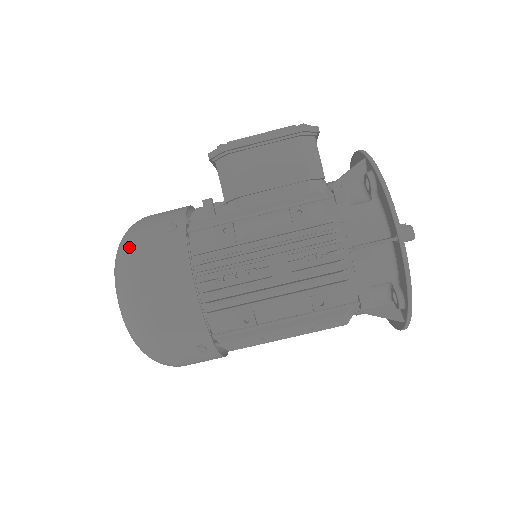
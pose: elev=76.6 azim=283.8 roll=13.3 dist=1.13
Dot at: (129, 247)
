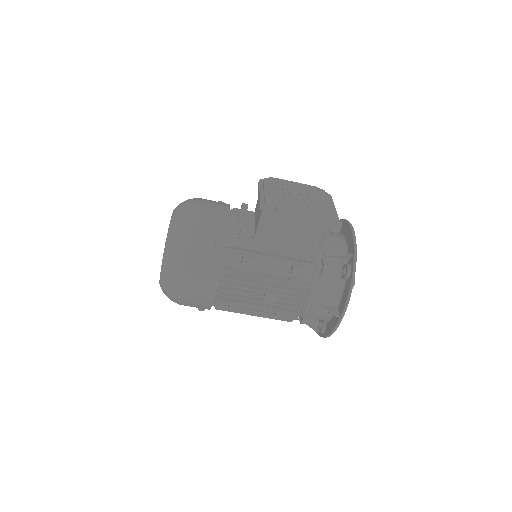
Dot at: (183, 247)
